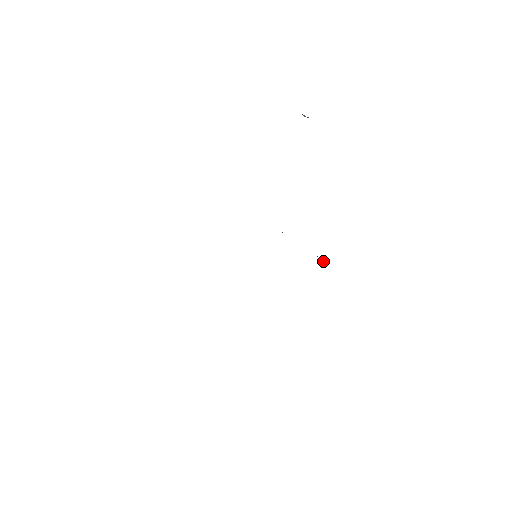
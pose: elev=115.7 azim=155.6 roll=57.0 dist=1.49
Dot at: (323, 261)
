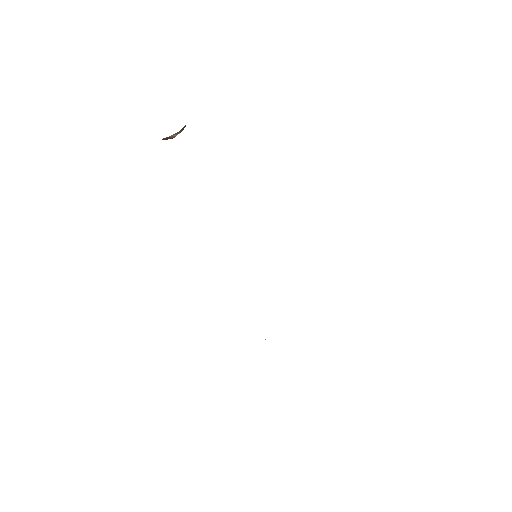
Dot at: occluded
